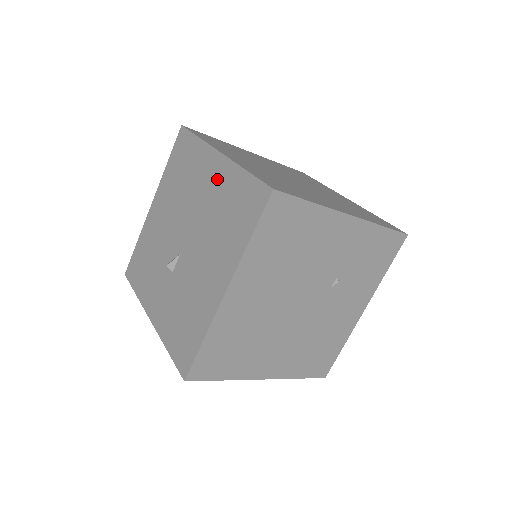
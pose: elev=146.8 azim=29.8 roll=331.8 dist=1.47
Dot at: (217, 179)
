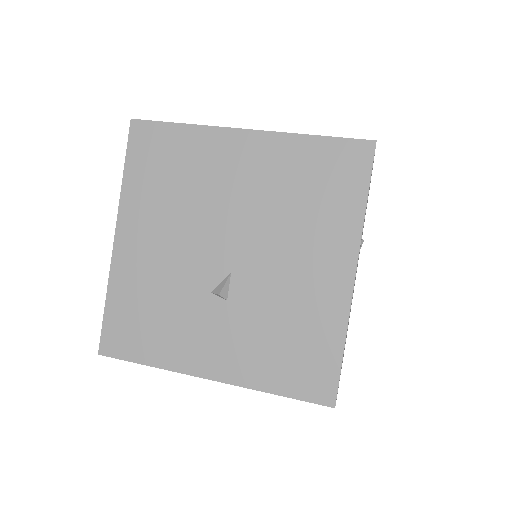
Dot at: (260, 161)
